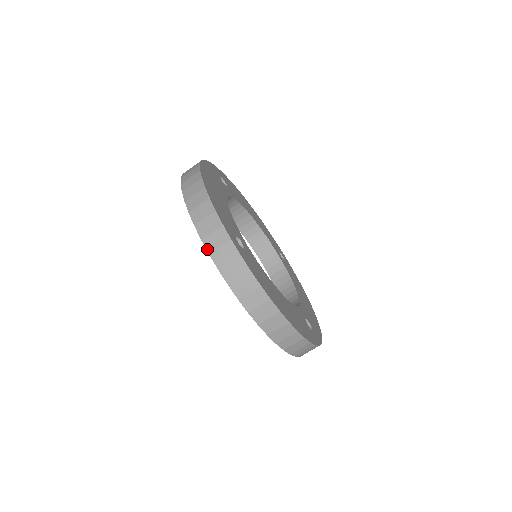
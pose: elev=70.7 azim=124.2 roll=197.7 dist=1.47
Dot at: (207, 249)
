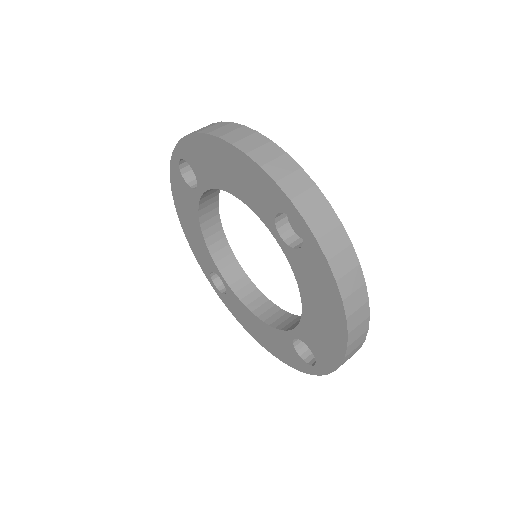
Dot at: (173, 154)
